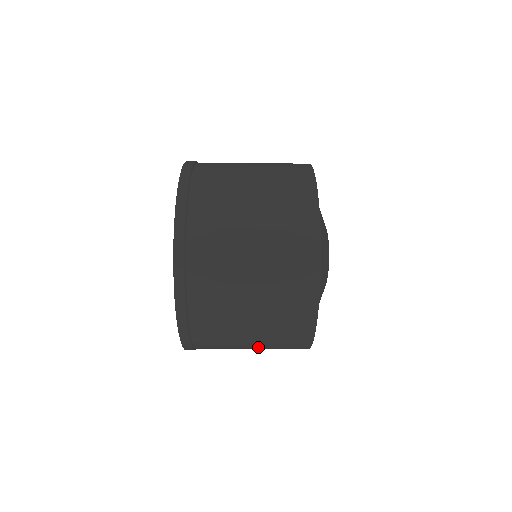
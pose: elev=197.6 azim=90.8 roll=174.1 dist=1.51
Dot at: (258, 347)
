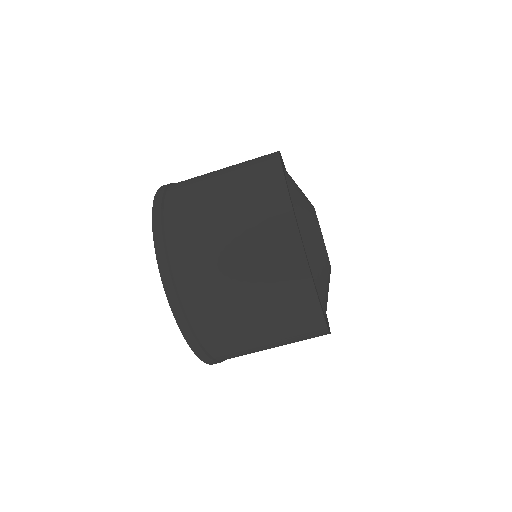
Dot at: (237, 237)
